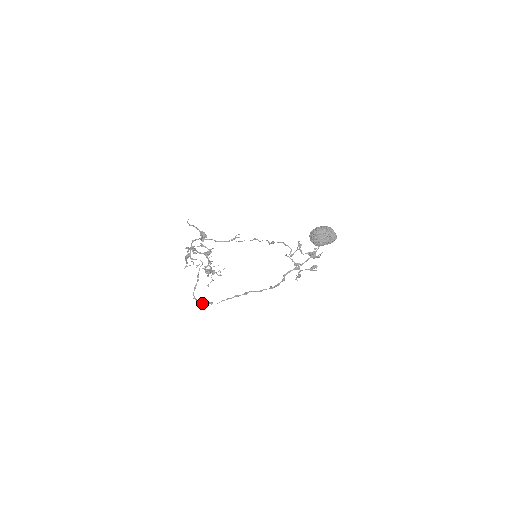
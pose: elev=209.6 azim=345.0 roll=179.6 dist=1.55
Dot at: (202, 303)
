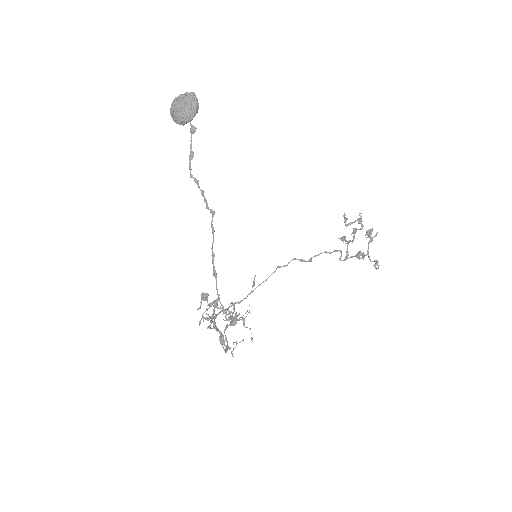
Dot at: (226, 341)
